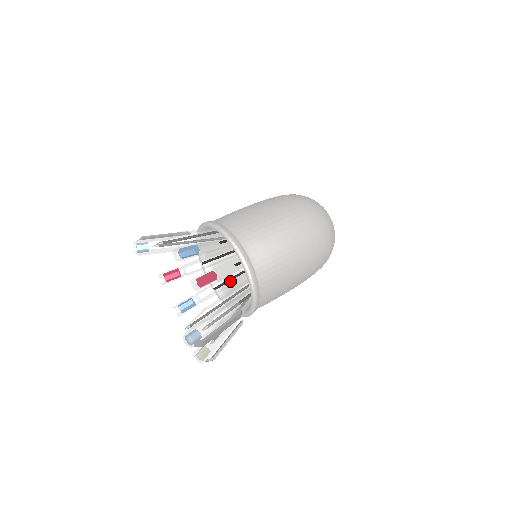
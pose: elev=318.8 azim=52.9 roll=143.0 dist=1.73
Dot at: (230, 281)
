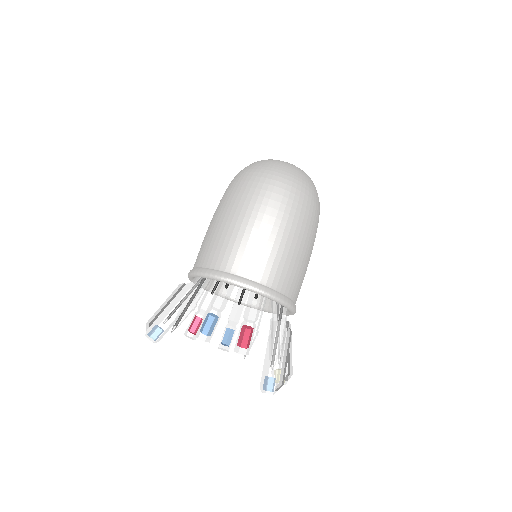
Dot at: occluded
